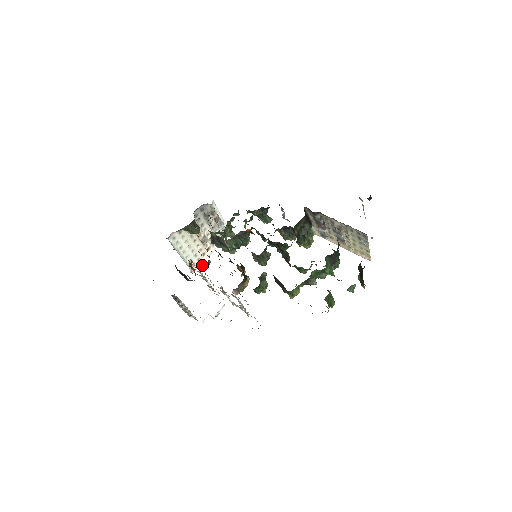
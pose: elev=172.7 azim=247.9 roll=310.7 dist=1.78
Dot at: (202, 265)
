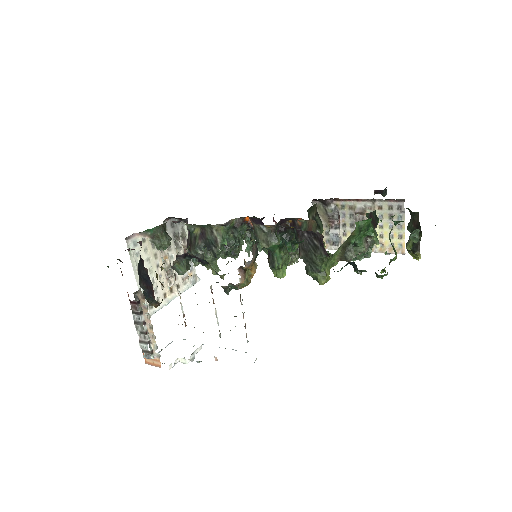
Dot at: (180, 264)
